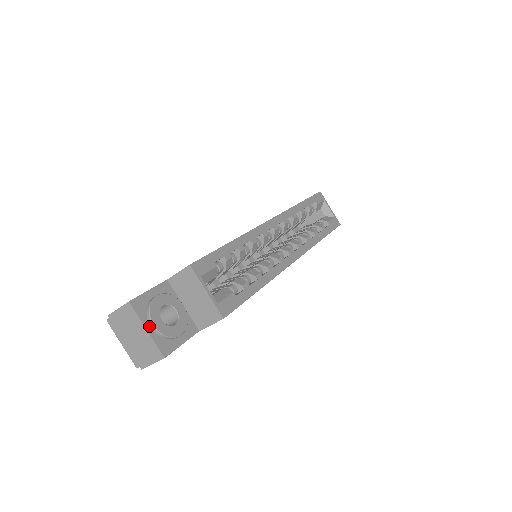
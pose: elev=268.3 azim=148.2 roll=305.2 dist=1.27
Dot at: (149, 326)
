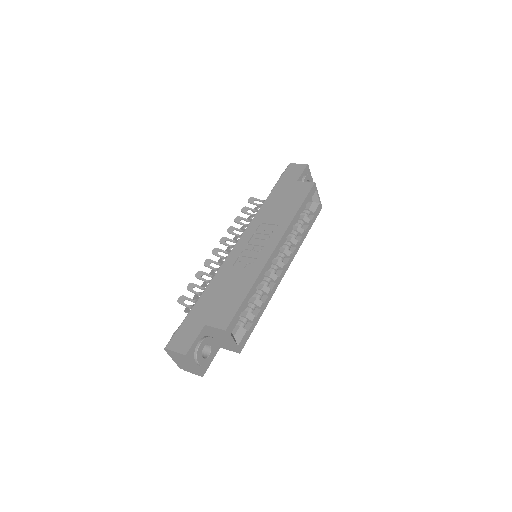
Dot at: (195, 363)
